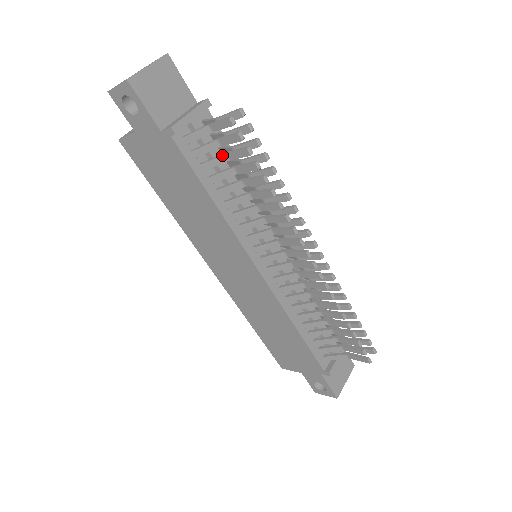
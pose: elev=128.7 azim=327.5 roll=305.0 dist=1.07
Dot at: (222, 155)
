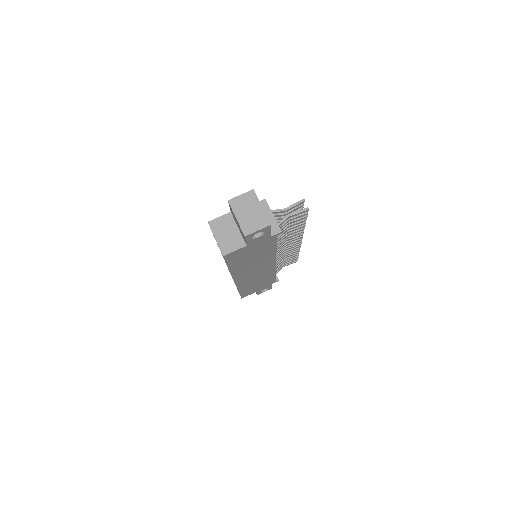
Dot at: (286, 225)
